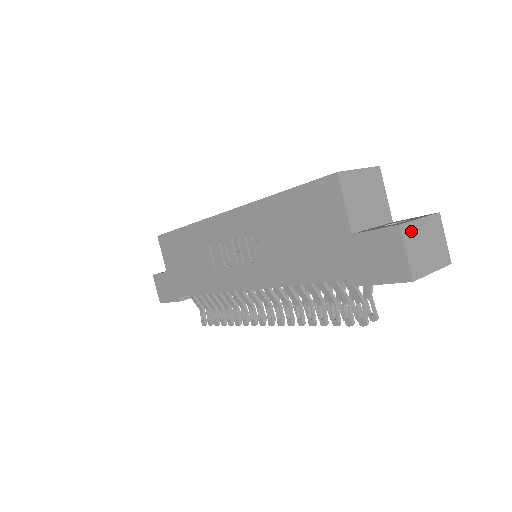
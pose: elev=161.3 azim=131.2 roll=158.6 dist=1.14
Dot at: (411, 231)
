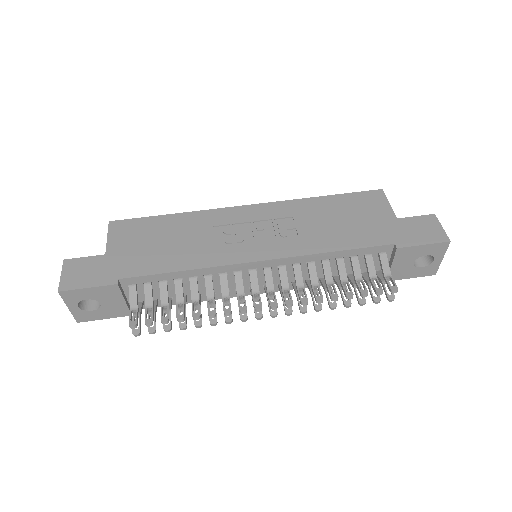
Dot at: occluded
